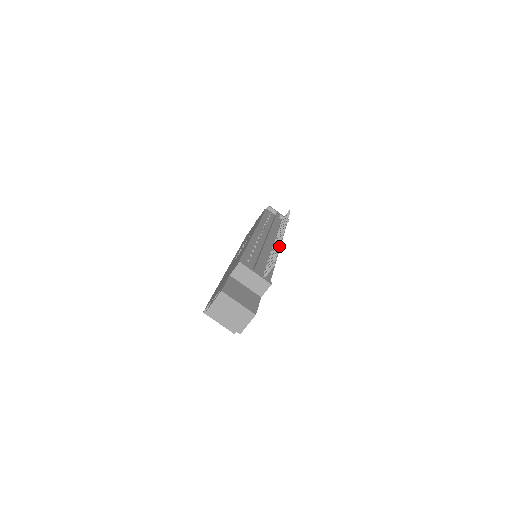
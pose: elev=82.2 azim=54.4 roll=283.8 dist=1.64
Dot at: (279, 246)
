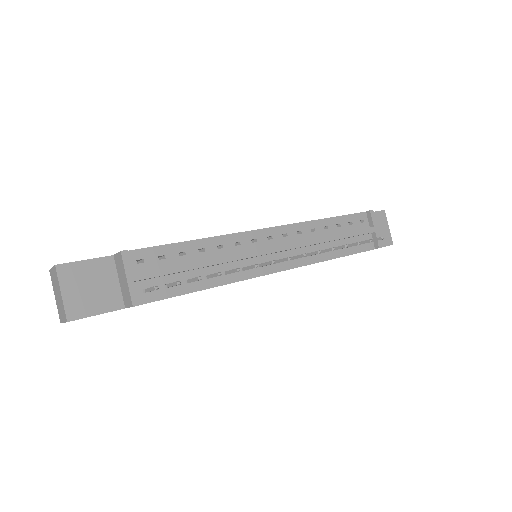
Dot at: (236, 271)
